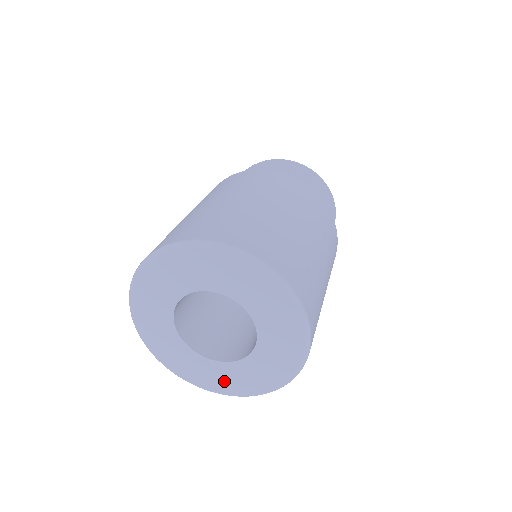
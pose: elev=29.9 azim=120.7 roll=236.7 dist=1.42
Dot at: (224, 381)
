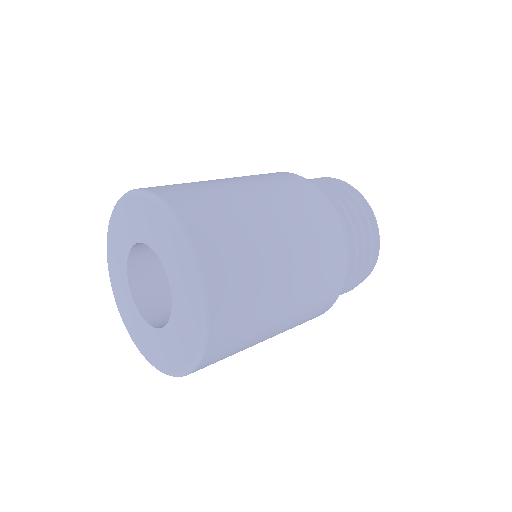
Dot at: (156, 352)
